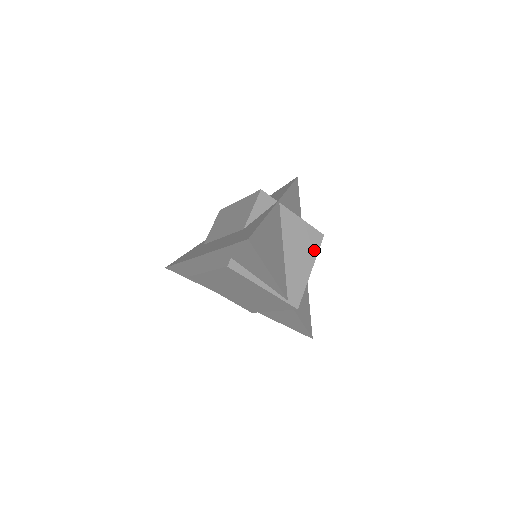
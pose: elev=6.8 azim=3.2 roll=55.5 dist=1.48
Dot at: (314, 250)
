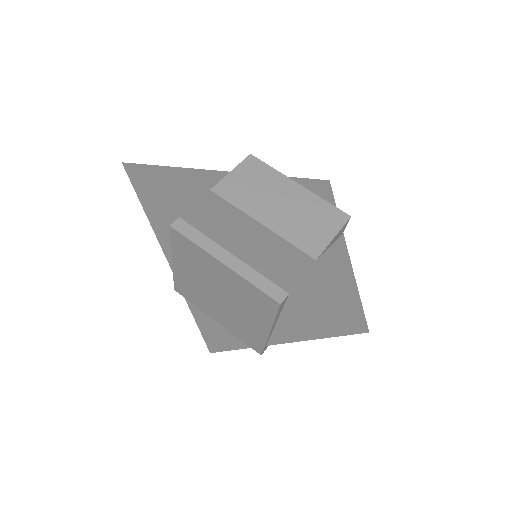
Dot at: occluded
